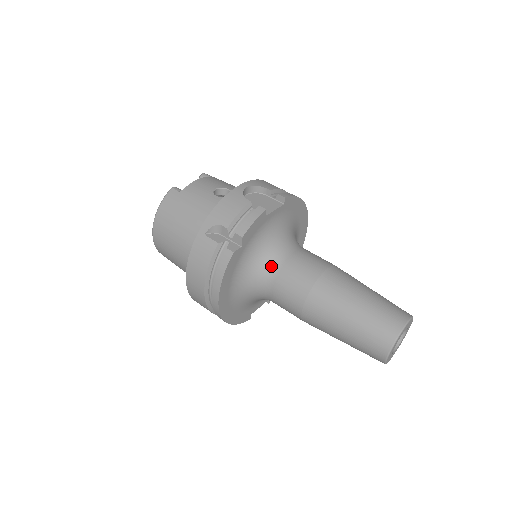
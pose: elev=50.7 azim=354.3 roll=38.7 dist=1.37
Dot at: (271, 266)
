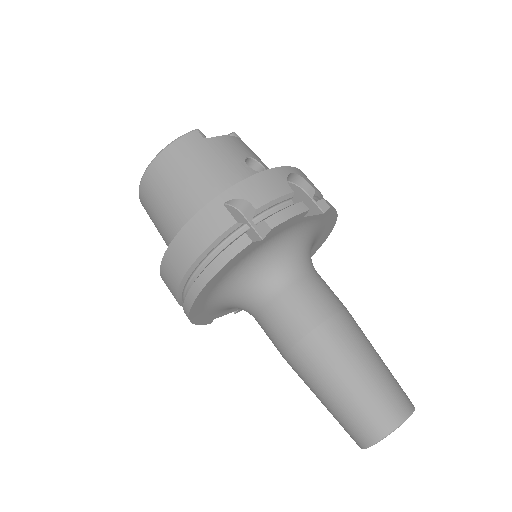
Dot at: (279, 278)
